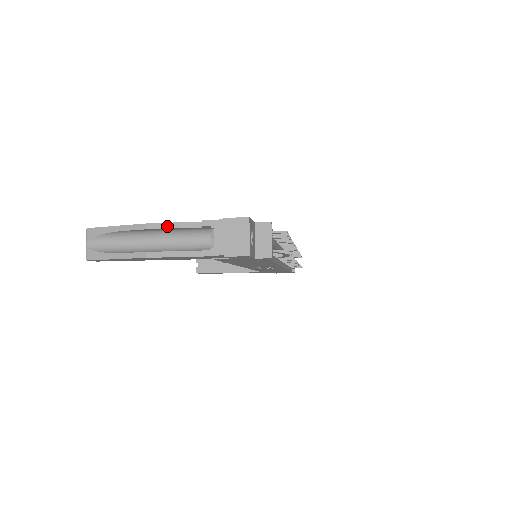
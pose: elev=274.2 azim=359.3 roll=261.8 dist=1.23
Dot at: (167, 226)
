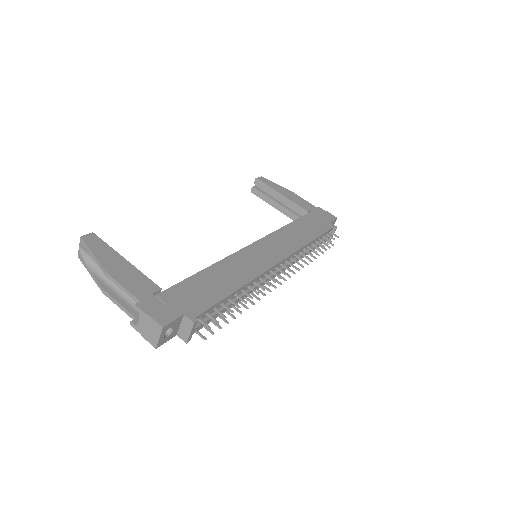
Dot at: (118, 285)
